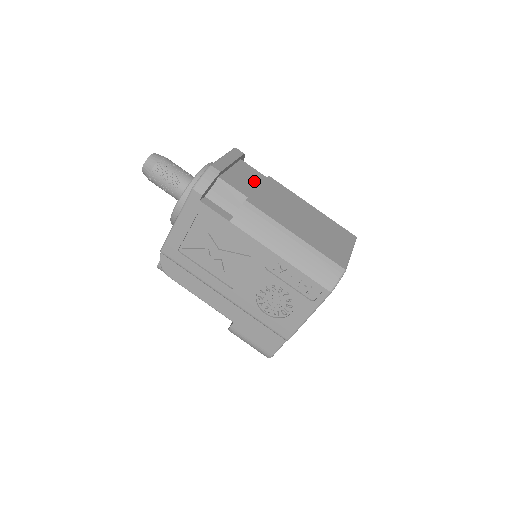
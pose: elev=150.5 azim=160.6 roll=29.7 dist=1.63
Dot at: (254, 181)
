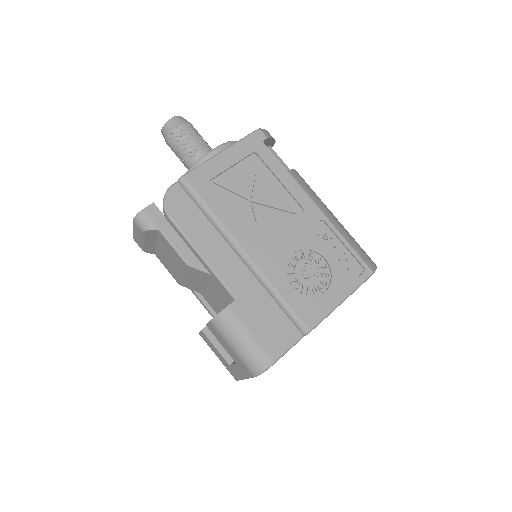
Dot at: occluded
